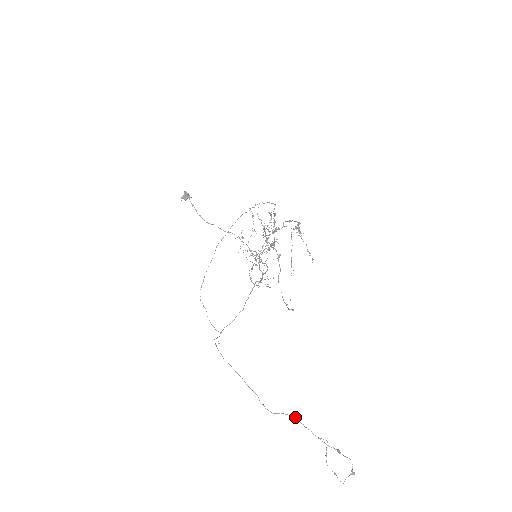
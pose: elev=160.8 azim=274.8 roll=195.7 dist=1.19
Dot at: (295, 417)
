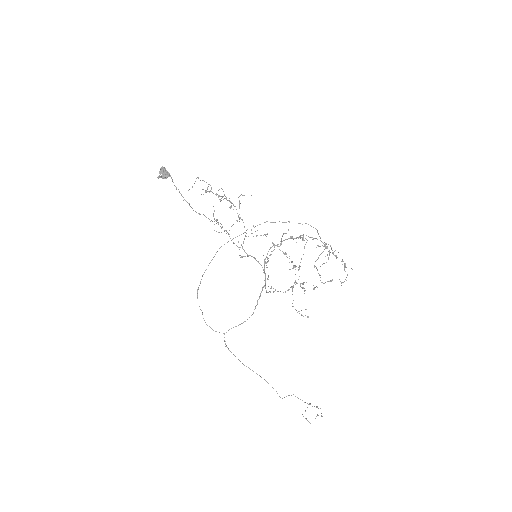
Dot at: occluded
